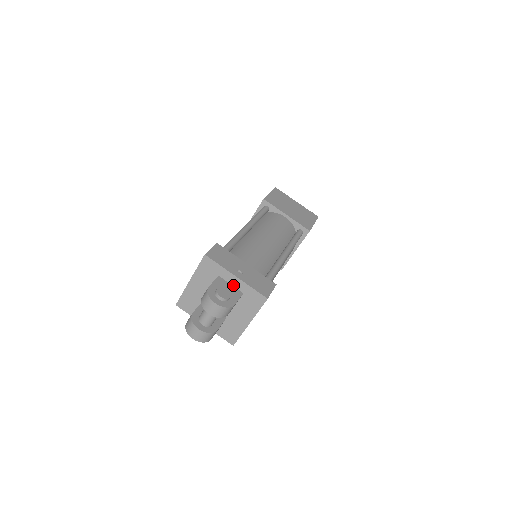
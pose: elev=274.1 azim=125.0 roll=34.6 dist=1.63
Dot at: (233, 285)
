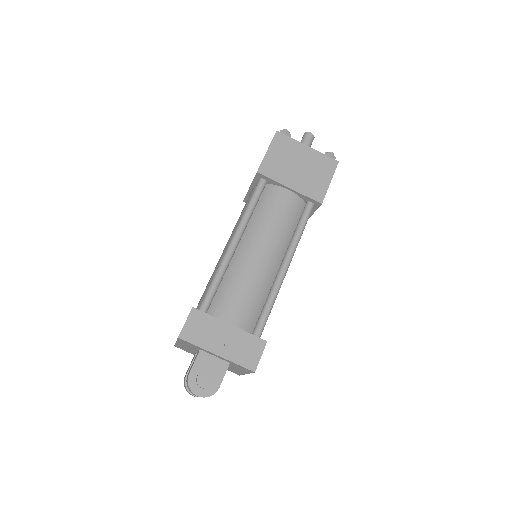
Dot at: (217, 357)
